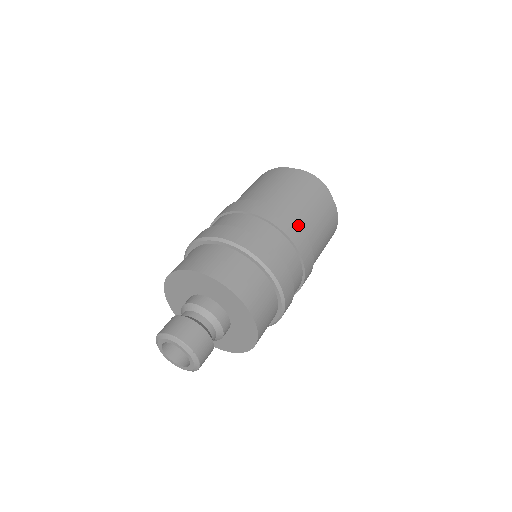
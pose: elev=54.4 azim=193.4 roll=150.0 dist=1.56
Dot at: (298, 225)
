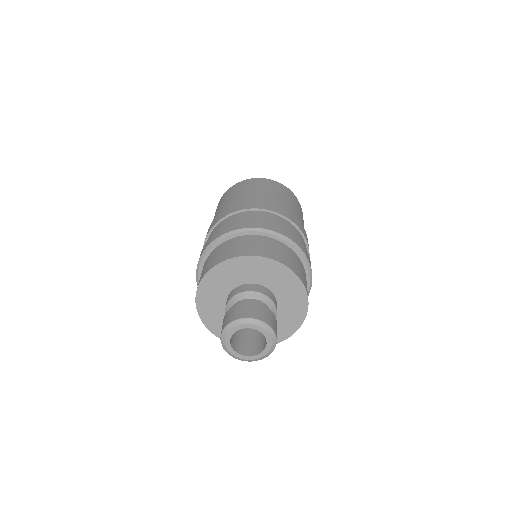
Dot at: (275, 204)
